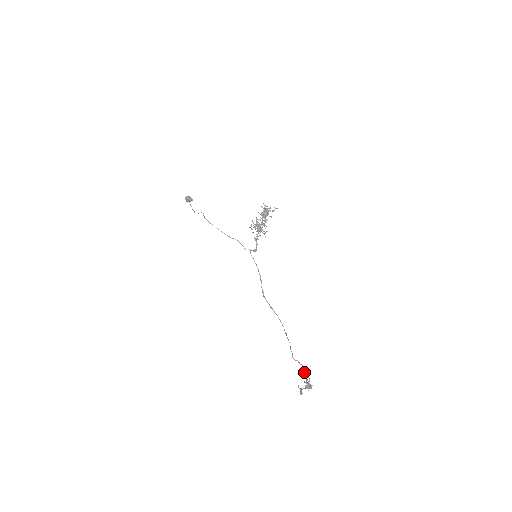
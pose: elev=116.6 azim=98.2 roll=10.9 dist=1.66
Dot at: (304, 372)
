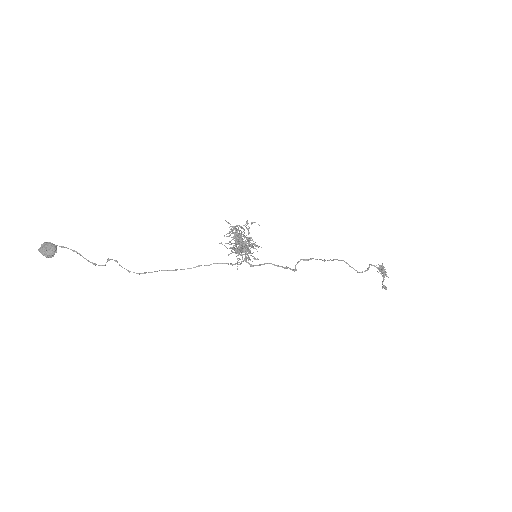
Dot at: (371, 265)
